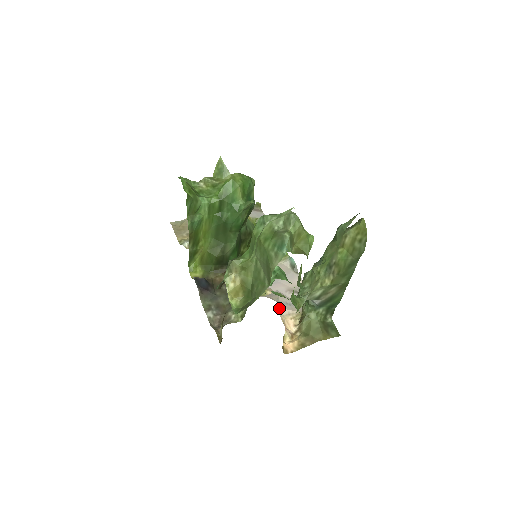
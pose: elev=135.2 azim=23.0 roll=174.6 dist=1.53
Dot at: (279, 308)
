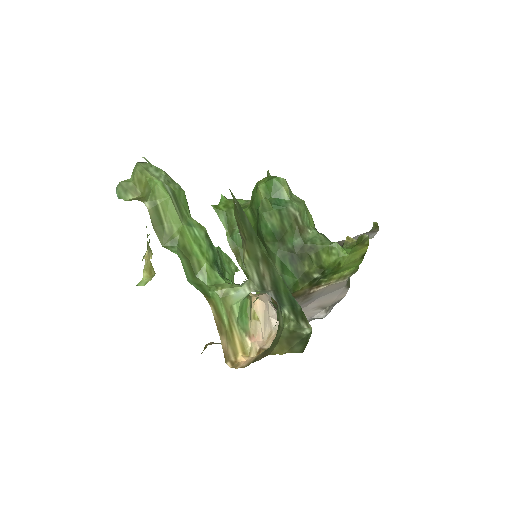
Dot at: (272, 320)
